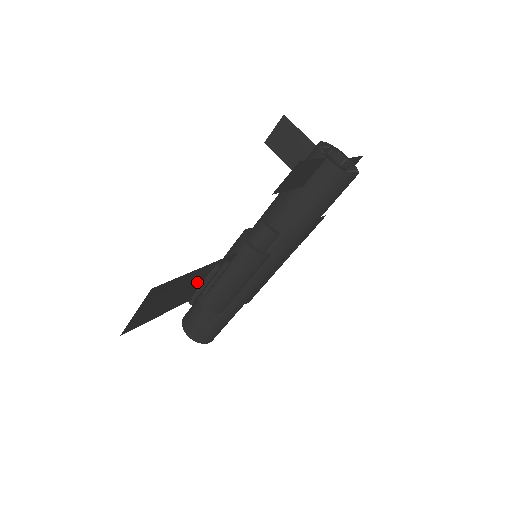
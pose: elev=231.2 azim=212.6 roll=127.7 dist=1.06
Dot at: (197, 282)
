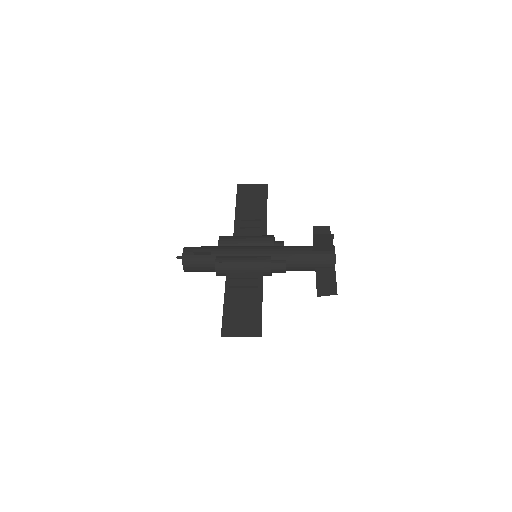
Dot at: (246, 294)
